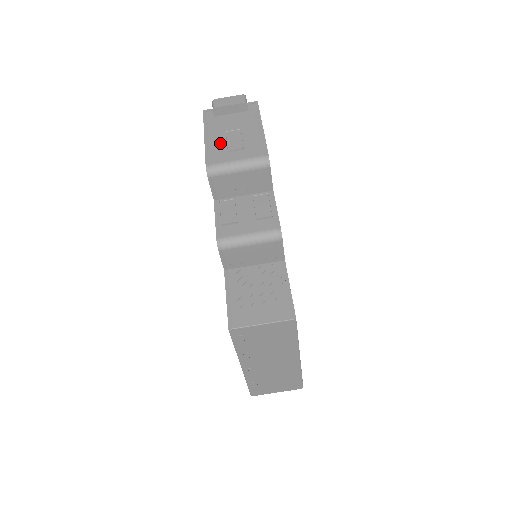
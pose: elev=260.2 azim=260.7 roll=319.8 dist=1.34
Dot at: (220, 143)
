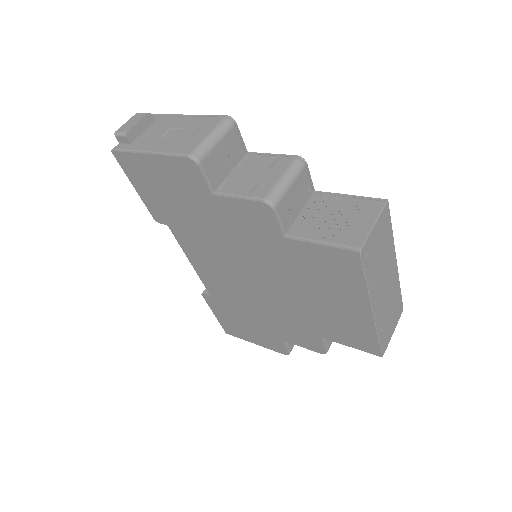
Dot at: (170, 143)
